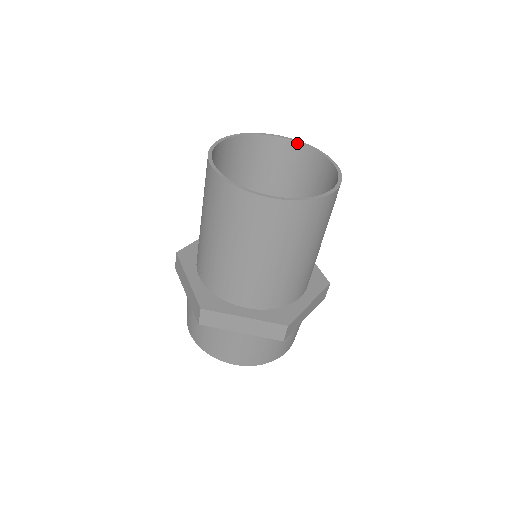
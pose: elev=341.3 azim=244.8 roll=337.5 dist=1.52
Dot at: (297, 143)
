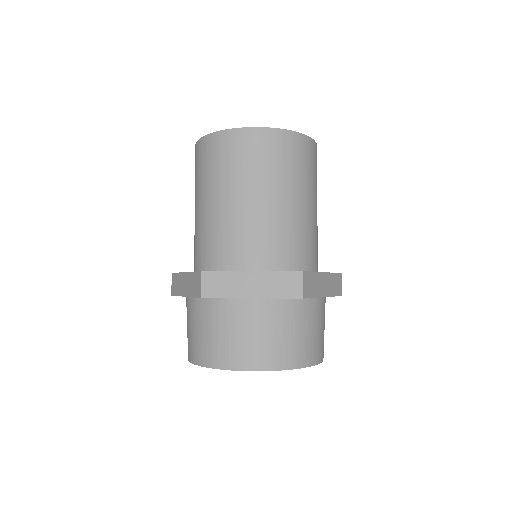
Dot at: occluded
